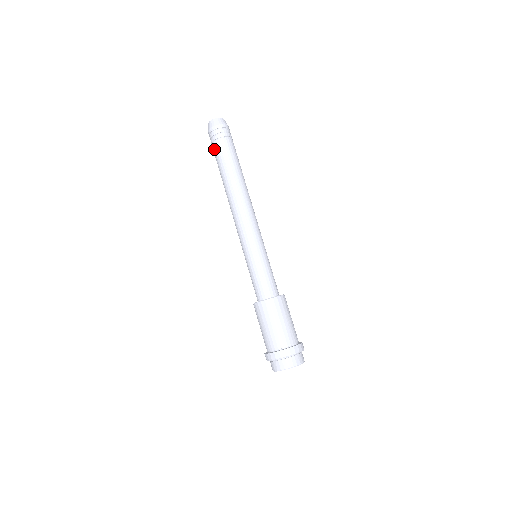
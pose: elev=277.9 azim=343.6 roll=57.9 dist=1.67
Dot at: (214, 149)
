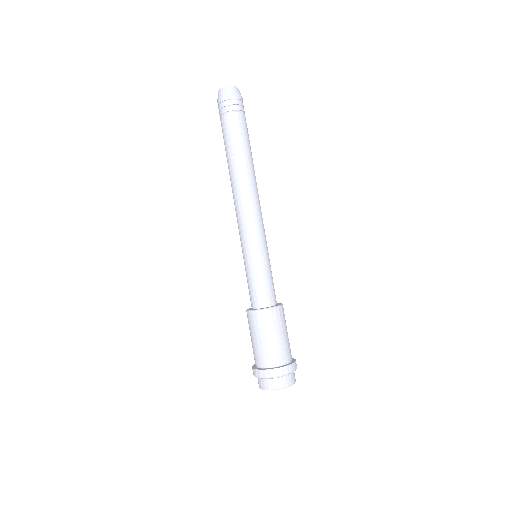
Dot at: (221, 125)
